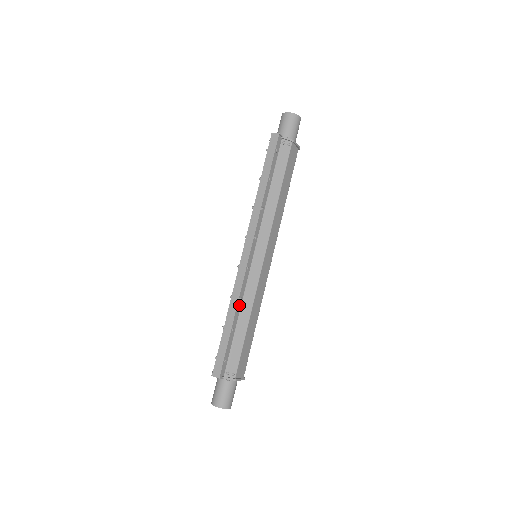
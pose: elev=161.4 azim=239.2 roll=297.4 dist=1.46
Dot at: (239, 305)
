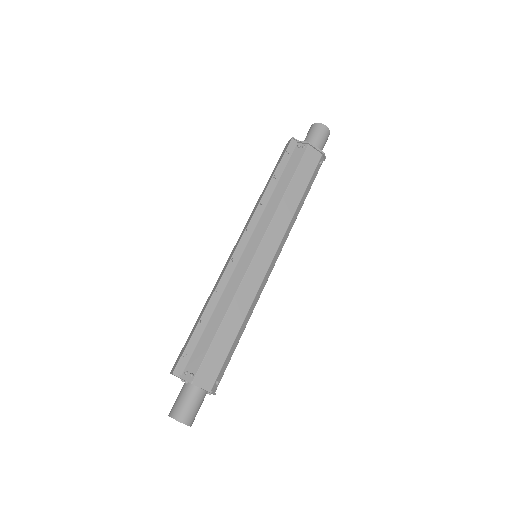
Dot at: (216, 297)
